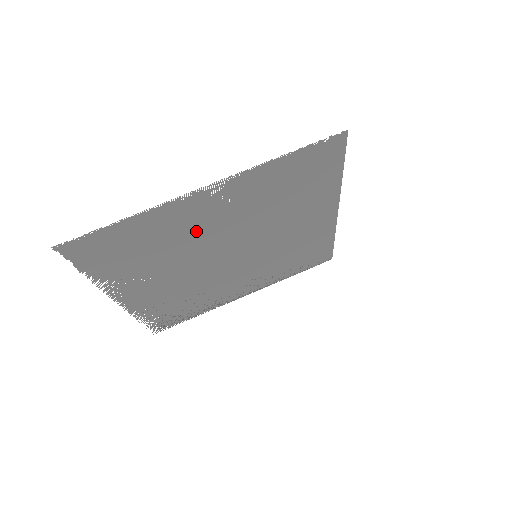
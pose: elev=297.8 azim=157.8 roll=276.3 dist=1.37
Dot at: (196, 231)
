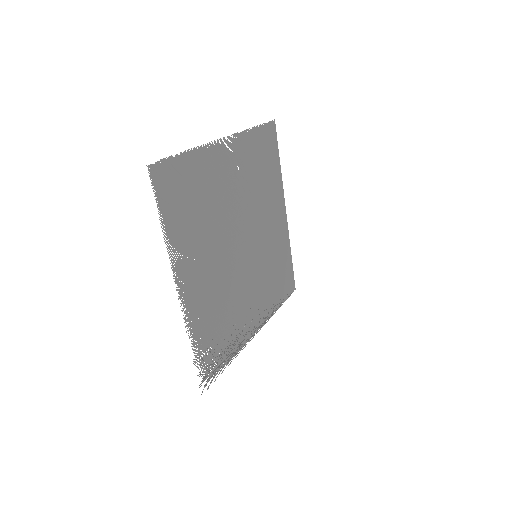
Dot at: (223, 194)
